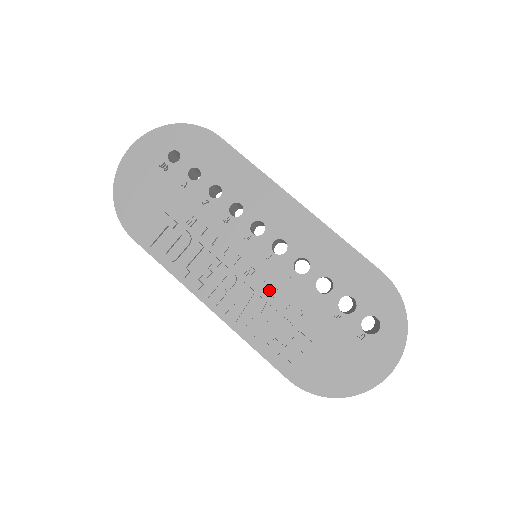
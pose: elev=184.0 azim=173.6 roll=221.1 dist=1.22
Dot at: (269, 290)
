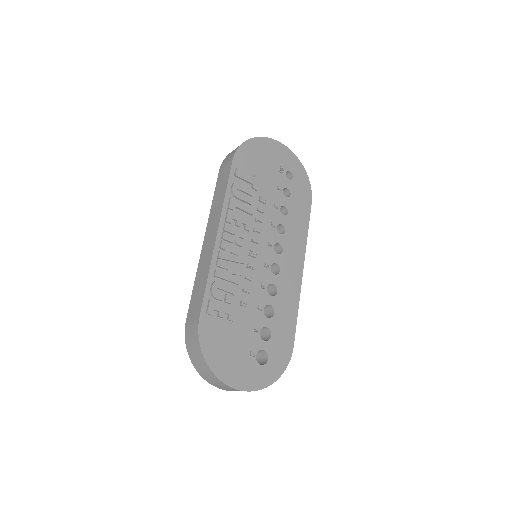
Dot at: (248, 274)
